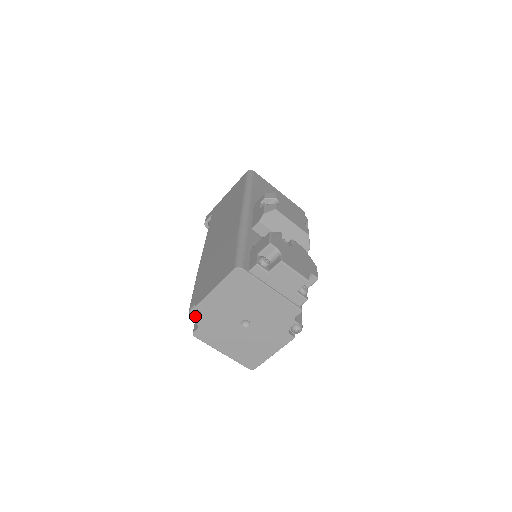
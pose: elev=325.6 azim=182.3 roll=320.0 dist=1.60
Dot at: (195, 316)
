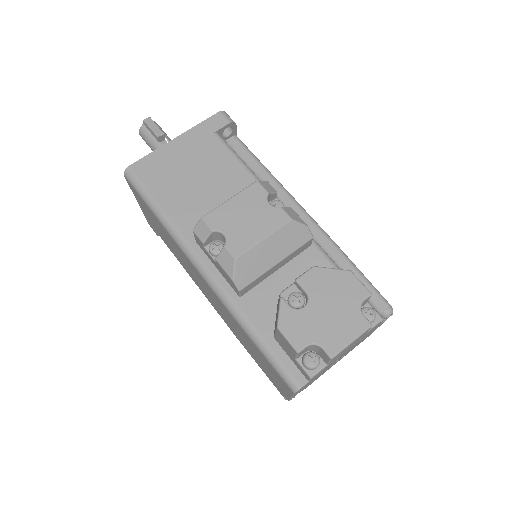
Dot at: occluded
